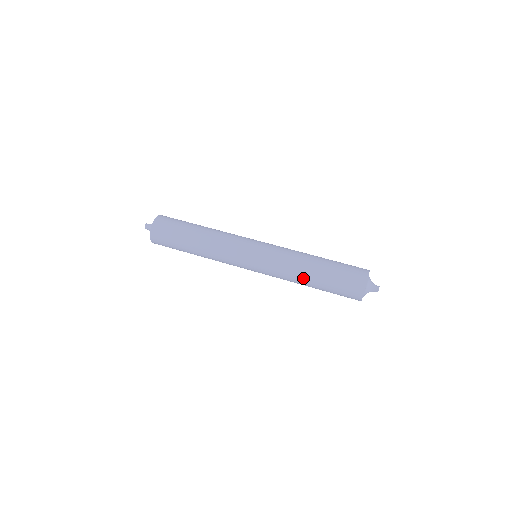
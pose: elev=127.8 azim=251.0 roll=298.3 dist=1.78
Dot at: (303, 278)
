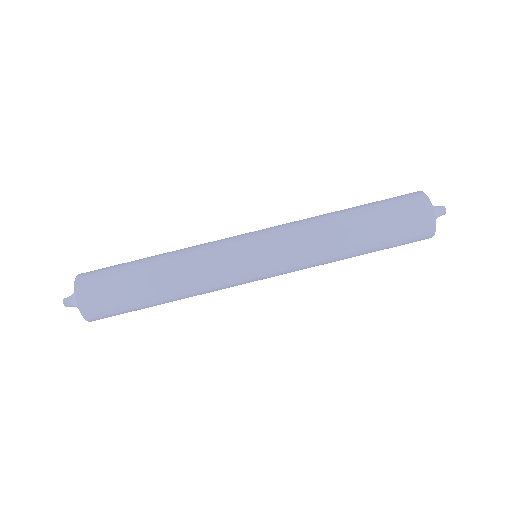
Dot at: occluded
